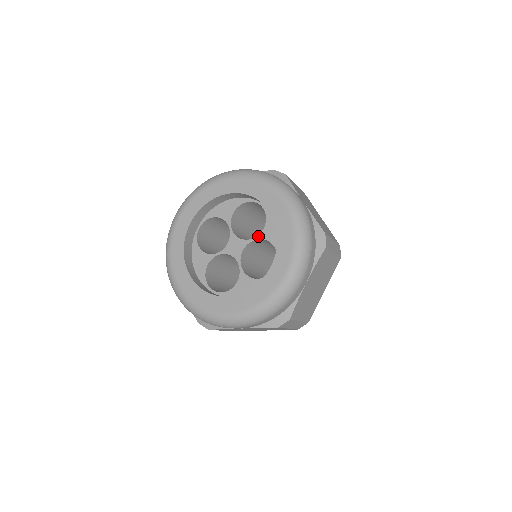
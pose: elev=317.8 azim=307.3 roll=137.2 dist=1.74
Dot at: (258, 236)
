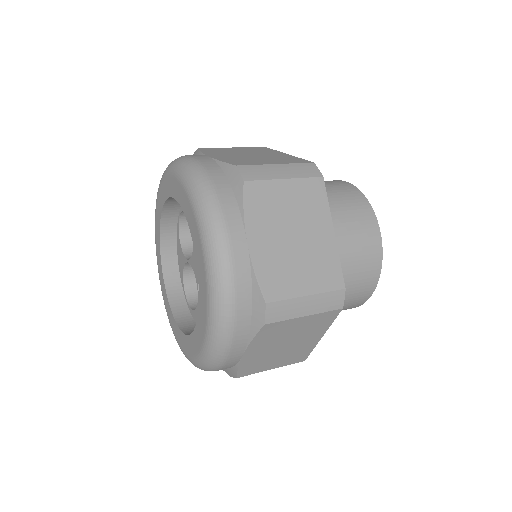
Dot at: occluded
